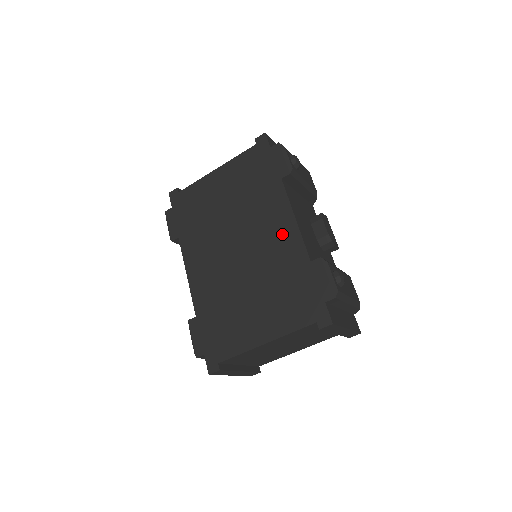
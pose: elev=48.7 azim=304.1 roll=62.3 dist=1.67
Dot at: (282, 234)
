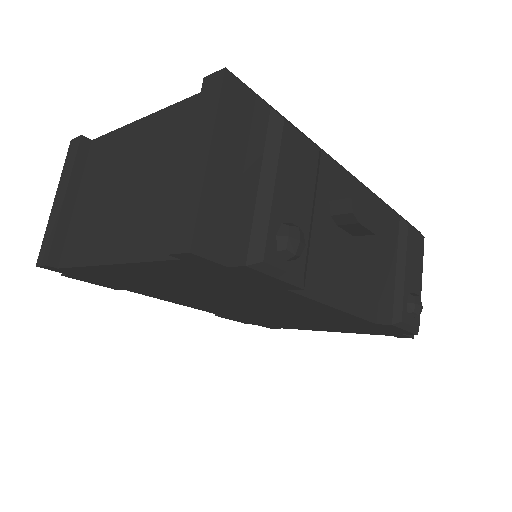
Dot at: (319, 312)
